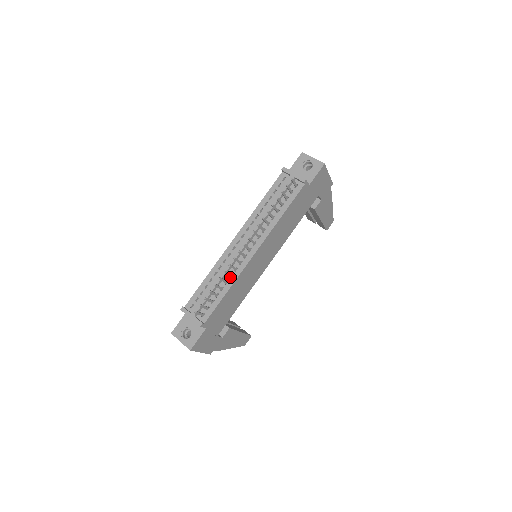
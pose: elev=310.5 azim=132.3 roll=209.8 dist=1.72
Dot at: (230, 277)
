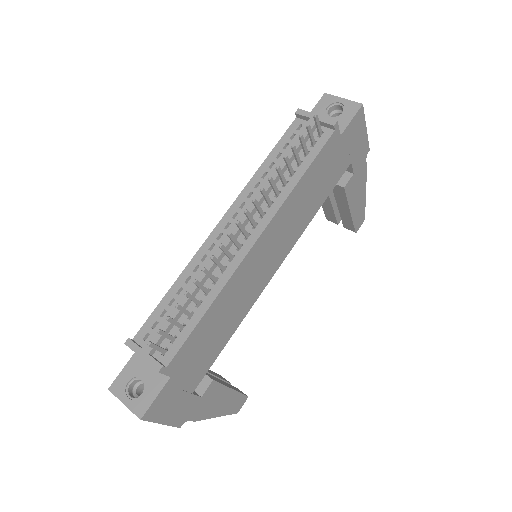
Dot at: (213, 284)
